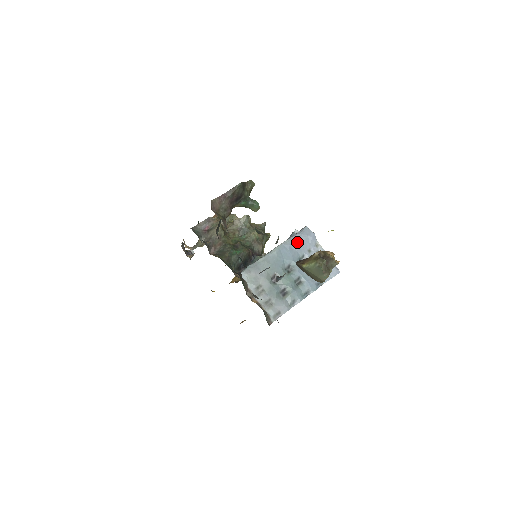
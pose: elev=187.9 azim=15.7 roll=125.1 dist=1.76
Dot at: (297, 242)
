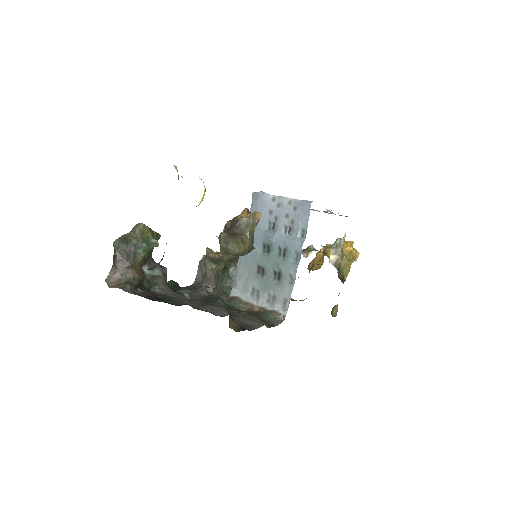
Dot at: occluded
